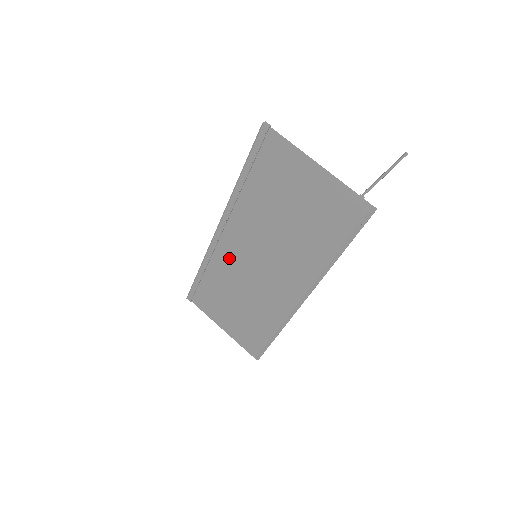
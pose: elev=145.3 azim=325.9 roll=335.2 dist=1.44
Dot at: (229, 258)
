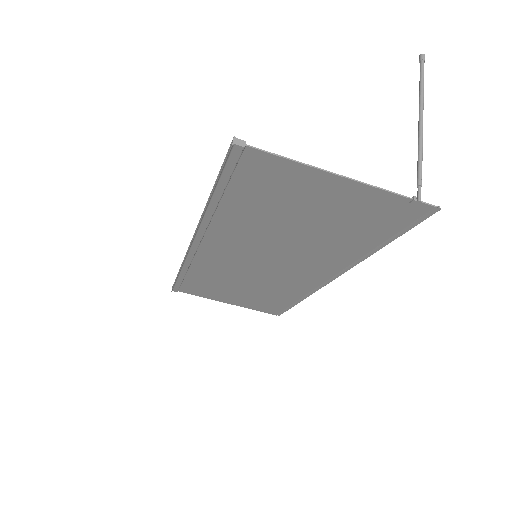
Dot at: (218, 261)
